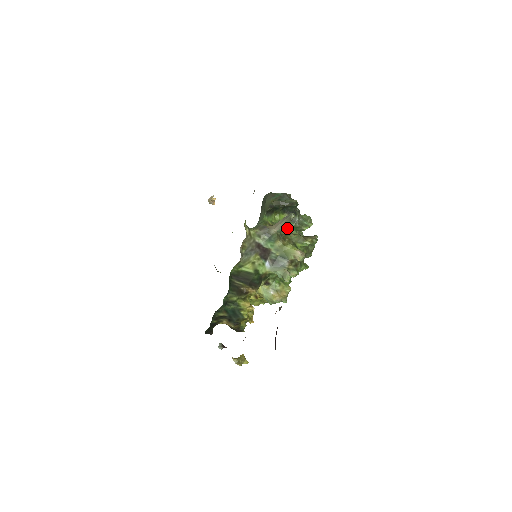
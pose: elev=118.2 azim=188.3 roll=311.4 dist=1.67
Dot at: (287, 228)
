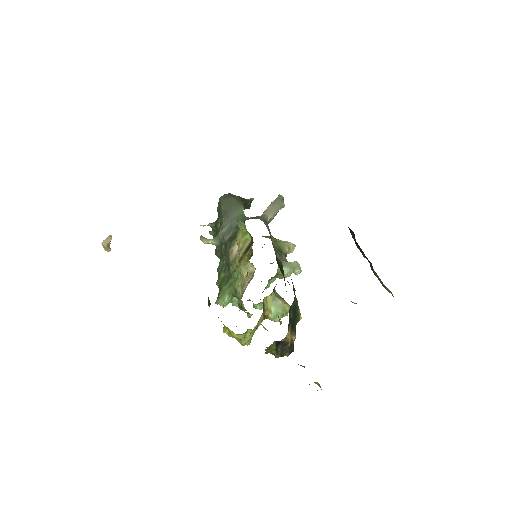
Dot at: occluded
